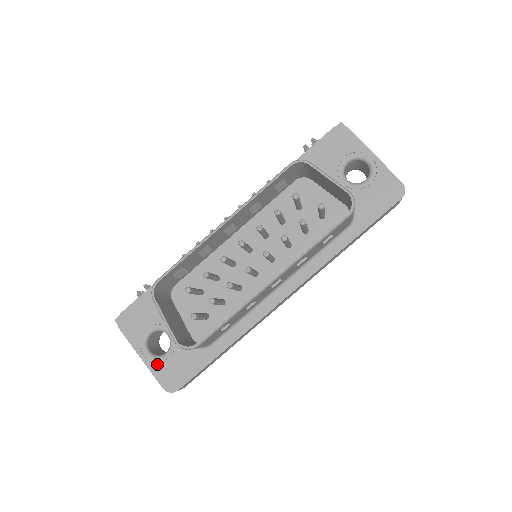
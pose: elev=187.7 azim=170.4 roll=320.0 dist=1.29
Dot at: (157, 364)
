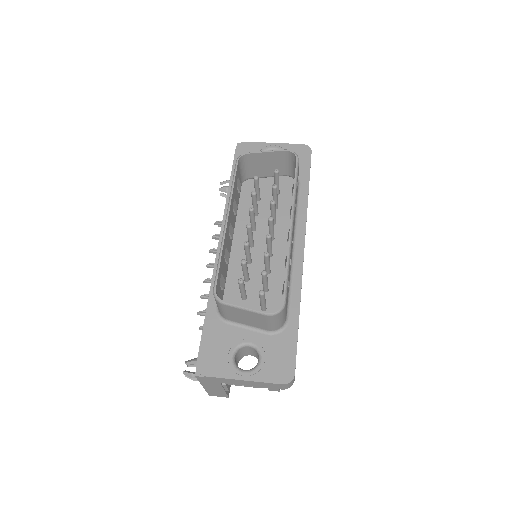
Dot at: (261, 372)
